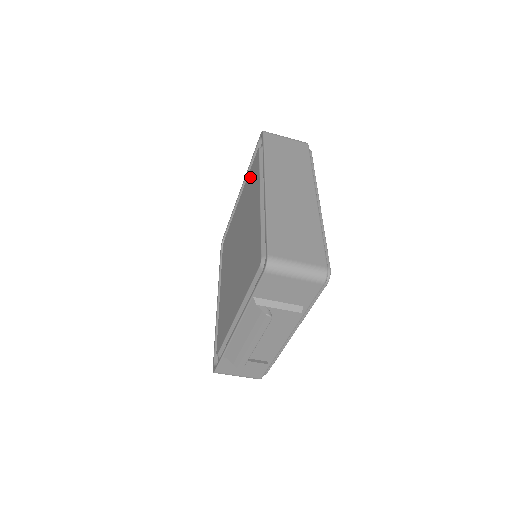
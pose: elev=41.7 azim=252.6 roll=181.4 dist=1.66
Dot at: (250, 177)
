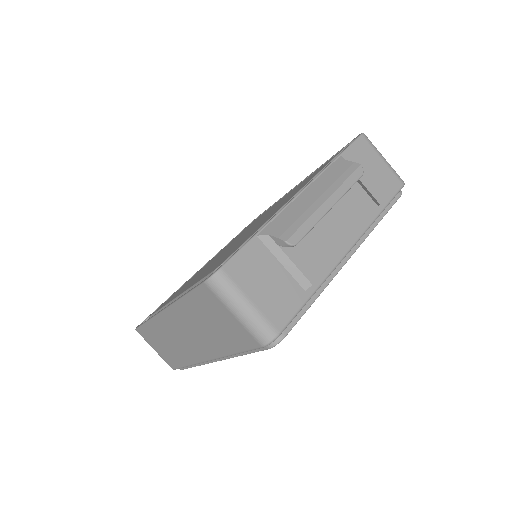
Dot at: (239, 234)
